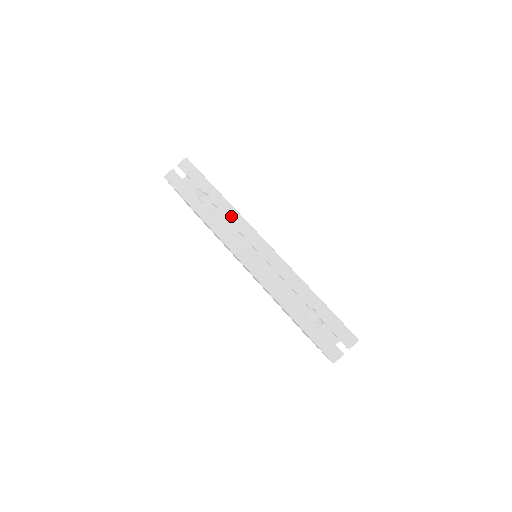
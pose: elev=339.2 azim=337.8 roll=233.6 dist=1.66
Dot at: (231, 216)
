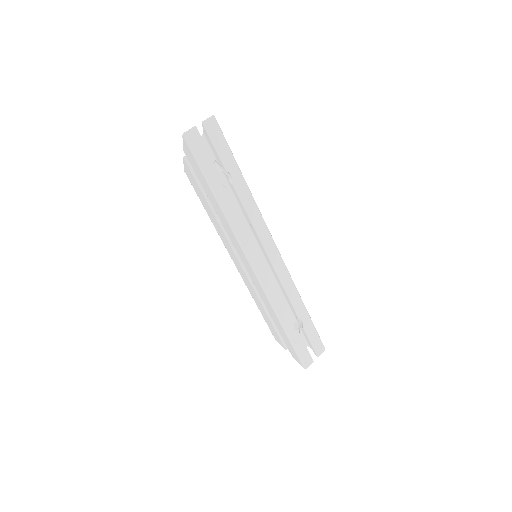
Dot at: (252, 212)
